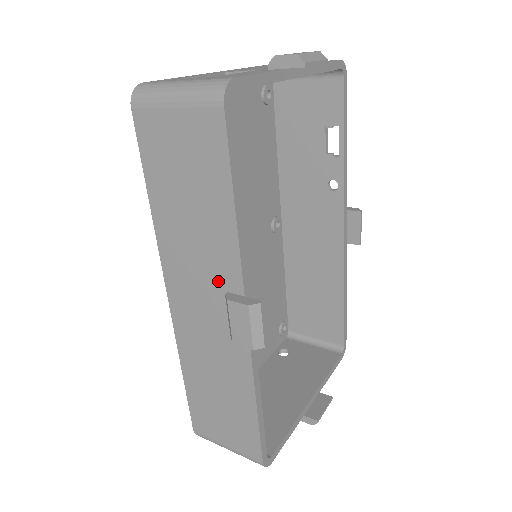
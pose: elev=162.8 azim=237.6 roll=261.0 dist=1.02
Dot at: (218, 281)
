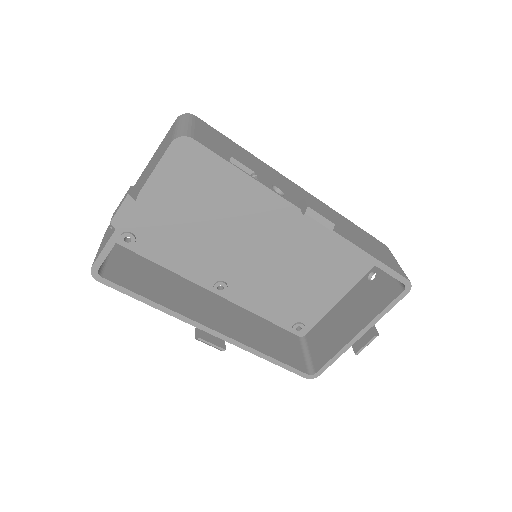
Dot at: occluded
